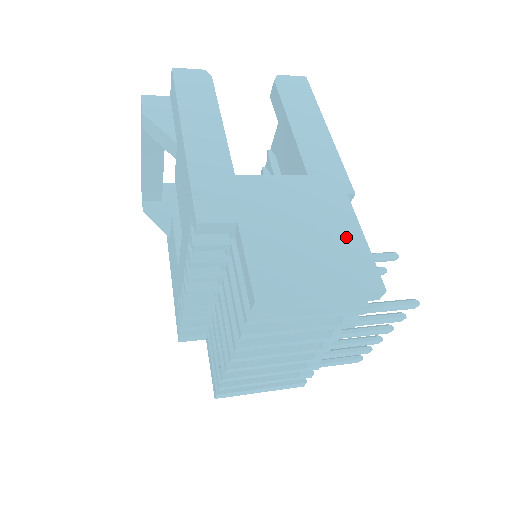
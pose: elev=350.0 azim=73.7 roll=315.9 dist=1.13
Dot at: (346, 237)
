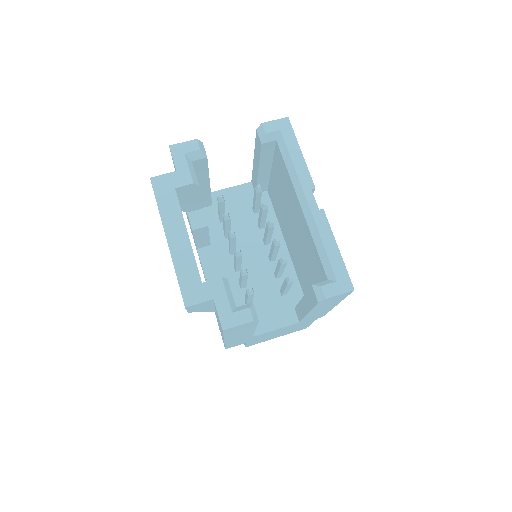
Dot at: occluded
